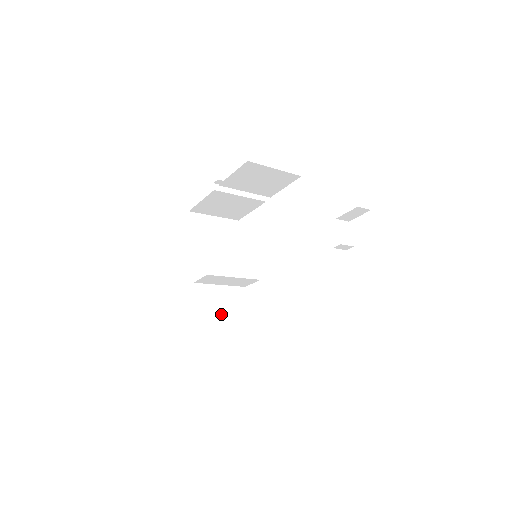
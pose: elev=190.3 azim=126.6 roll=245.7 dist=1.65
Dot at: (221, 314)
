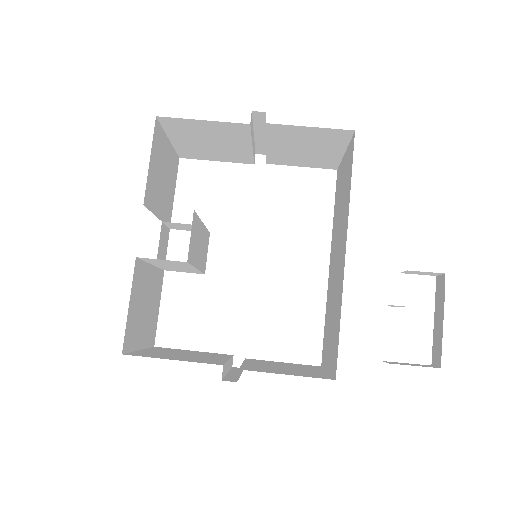
Dot at: (143, 316)
